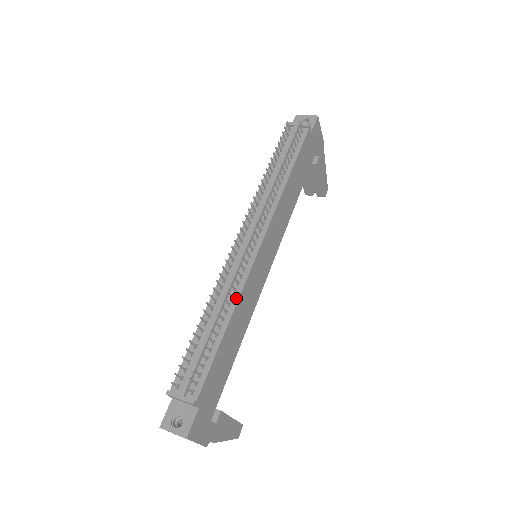
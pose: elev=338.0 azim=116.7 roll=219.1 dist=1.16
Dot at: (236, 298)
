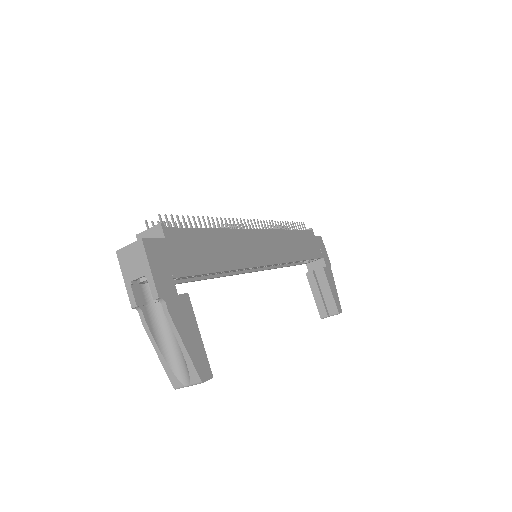
Dot at: (228, 229)
